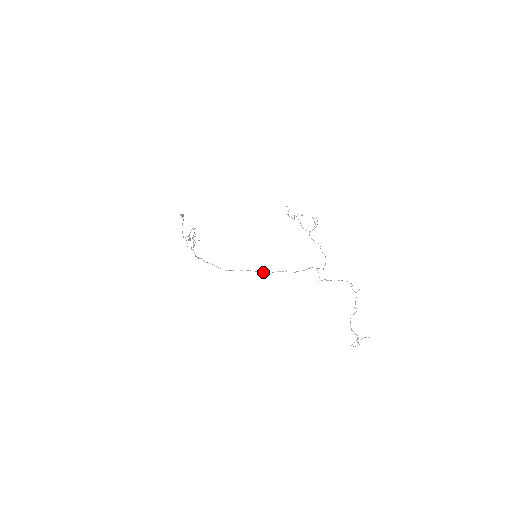
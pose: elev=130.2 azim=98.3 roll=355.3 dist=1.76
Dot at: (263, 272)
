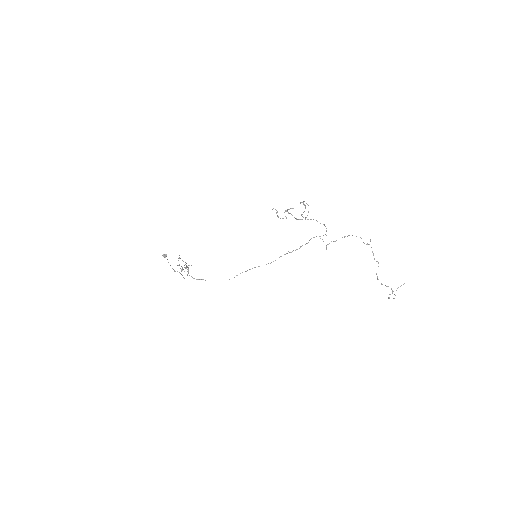
Dot at: (268, 263)
